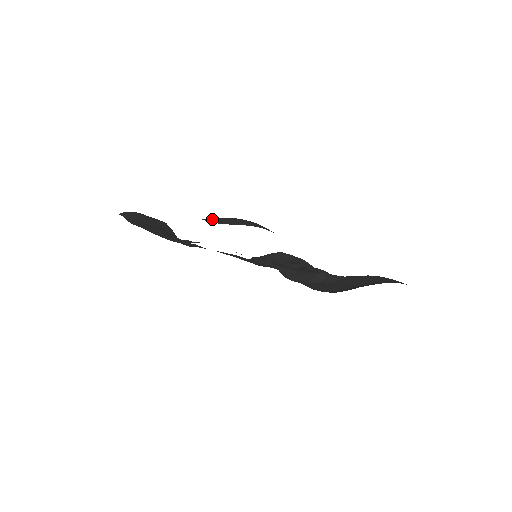
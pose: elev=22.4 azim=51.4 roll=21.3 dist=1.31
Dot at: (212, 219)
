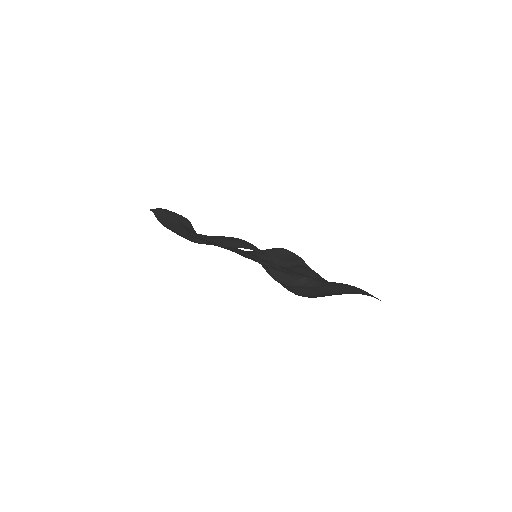
Dot at: (217, 239)
